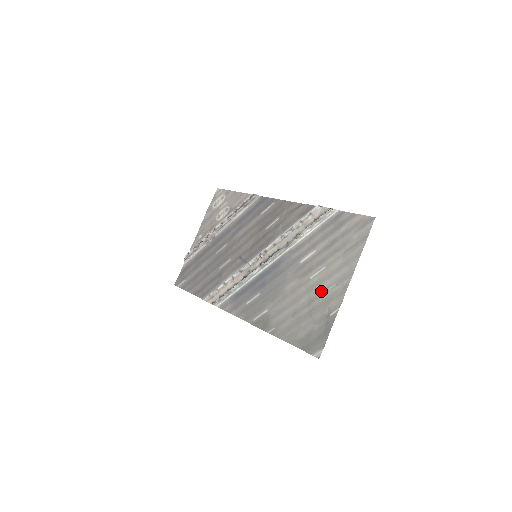
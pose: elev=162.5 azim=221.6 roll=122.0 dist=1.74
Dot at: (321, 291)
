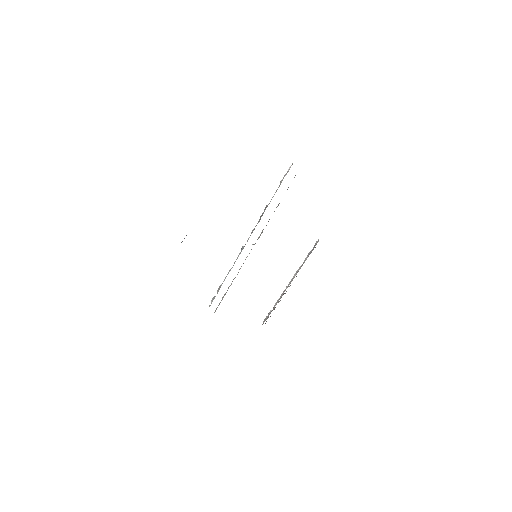
Dot at: occluded
